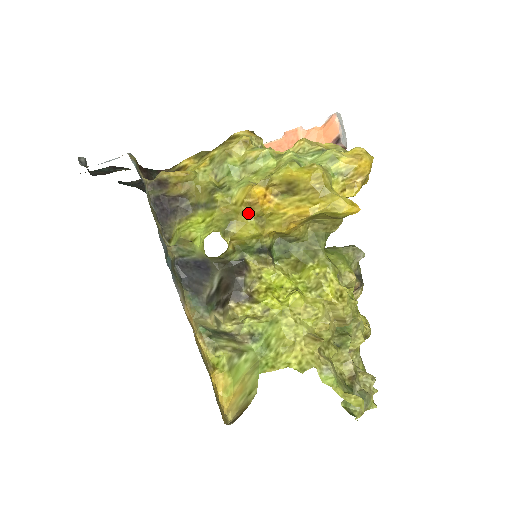
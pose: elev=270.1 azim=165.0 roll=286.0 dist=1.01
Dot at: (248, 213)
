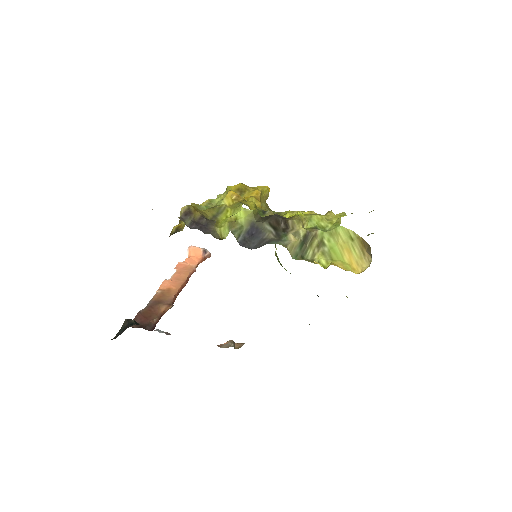
Dot at: (240, 201)
